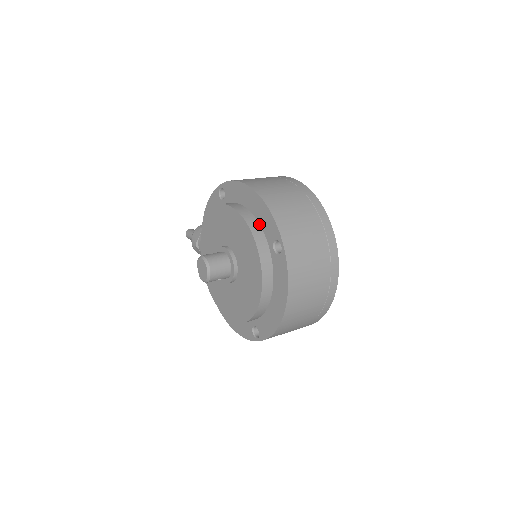
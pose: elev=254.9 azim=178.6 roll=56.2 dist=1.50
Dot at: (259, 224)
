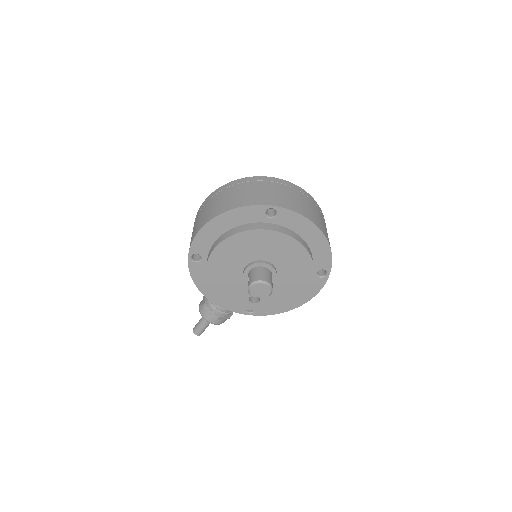
Dot at: (244, 225)
